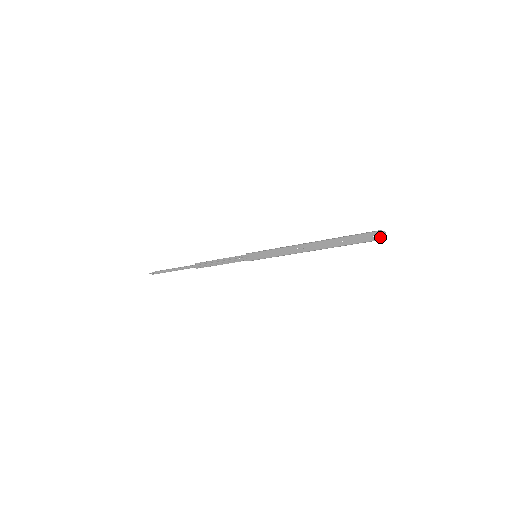
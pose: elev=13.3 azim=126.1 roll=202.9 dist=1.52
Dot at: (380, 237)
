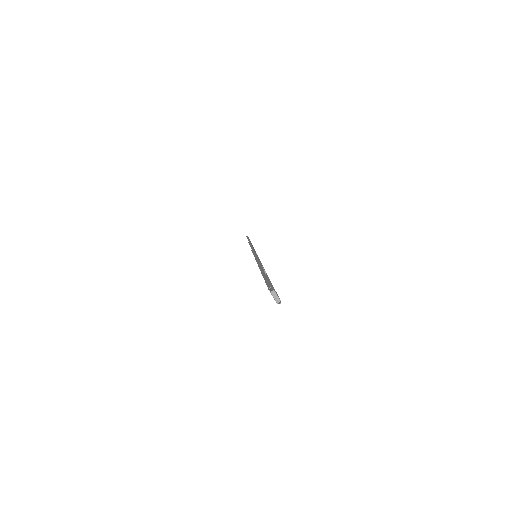
Dot at: (274, 298)
